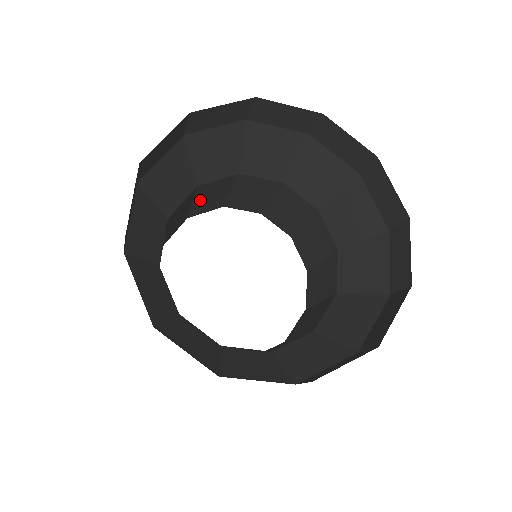
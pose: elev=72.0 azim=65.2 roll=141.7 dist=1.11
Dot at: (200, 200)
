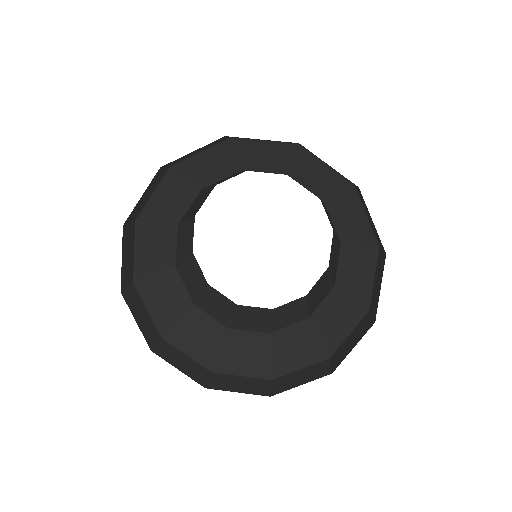
Dot at: (191, 213)
